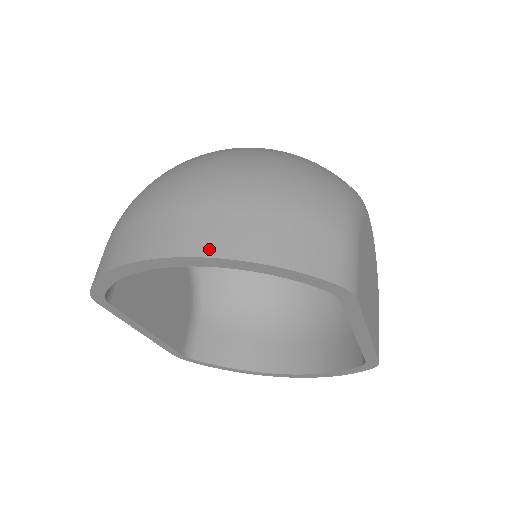
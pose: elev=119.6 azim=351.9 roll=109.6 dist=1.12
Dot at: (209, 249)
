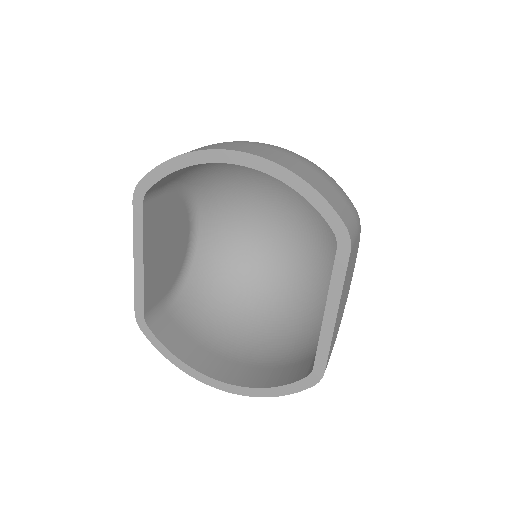
Dot at: (270, 158)
